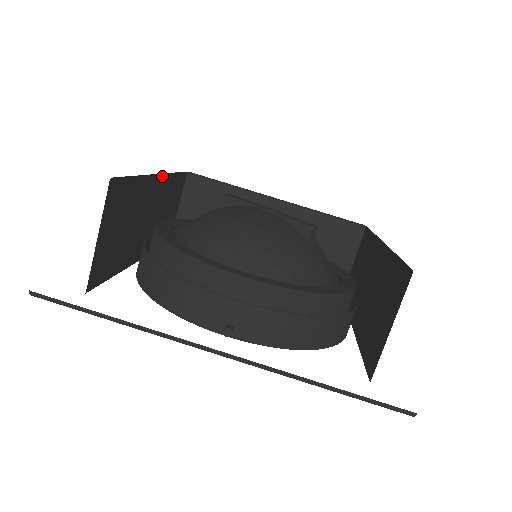
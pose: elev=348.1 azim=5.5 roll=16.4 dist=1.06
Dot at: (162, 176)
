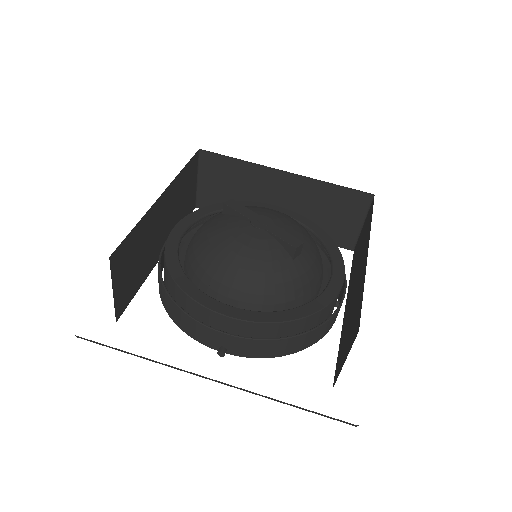
Dot at: (167, 188)
